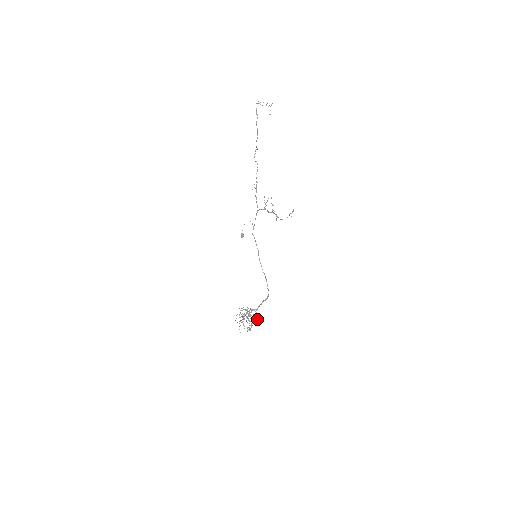
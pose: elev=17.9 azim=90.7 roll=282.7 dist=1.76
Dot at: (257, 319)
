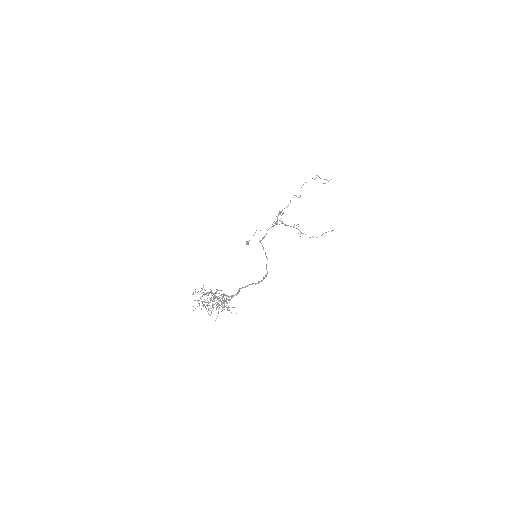
Dot at: (223, 301)
